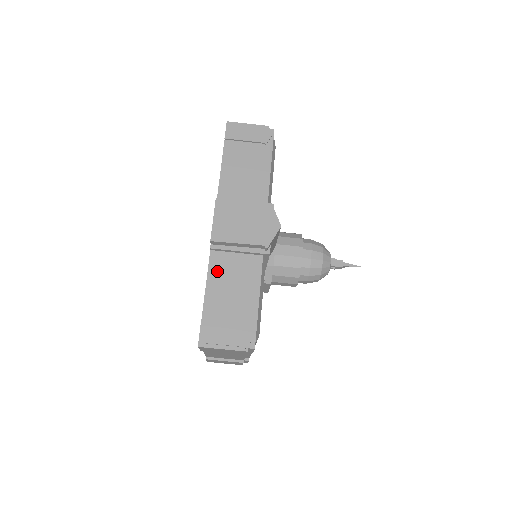
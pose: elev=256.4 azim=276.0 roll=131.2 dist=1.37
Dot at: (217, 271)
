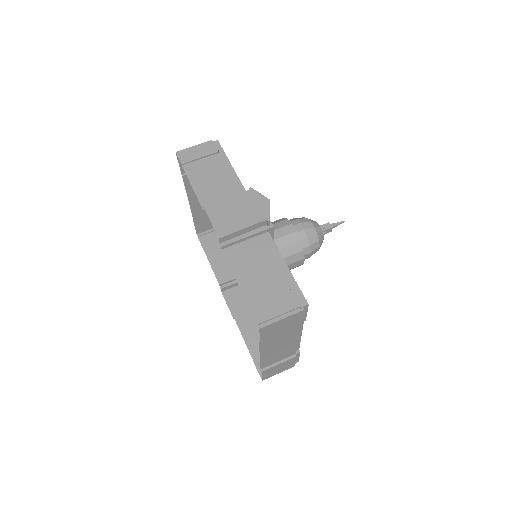
Dot at: (238, 262)
